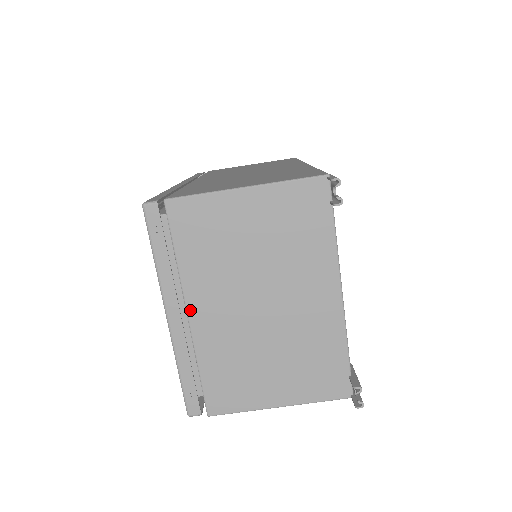
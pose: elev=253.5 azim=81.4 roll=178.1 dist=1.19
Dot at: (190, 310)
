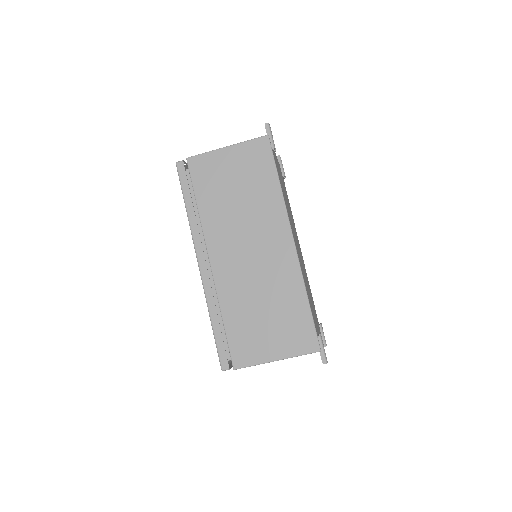
Dot at: occluded
